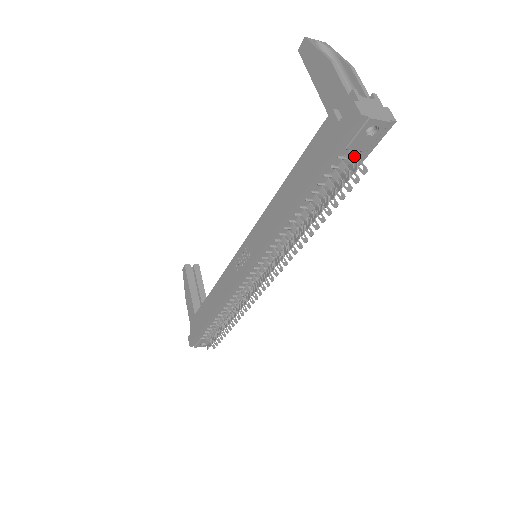
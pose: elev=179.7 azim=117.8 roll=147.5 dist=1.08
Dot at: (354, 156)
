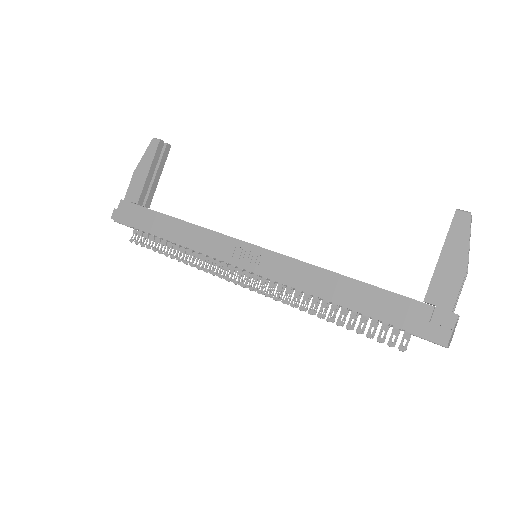
Dot at: occluded
